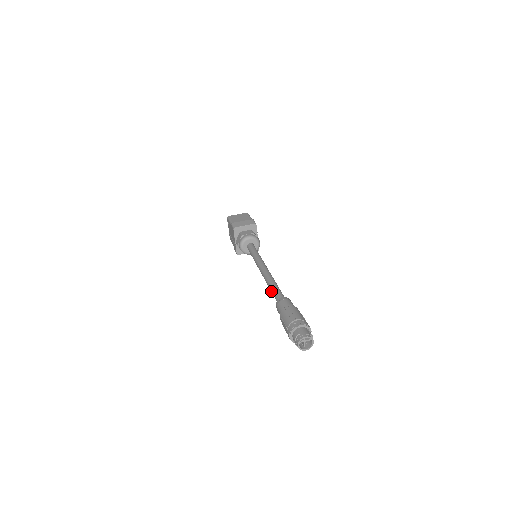
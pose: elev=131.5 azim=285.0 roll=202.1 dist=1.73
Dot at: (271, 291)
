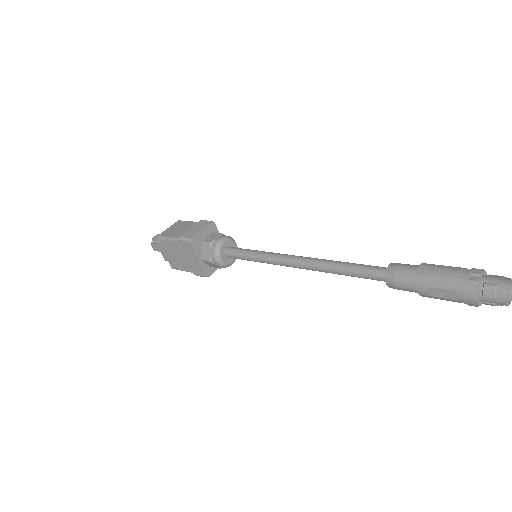
Dot at: (349, 274)
